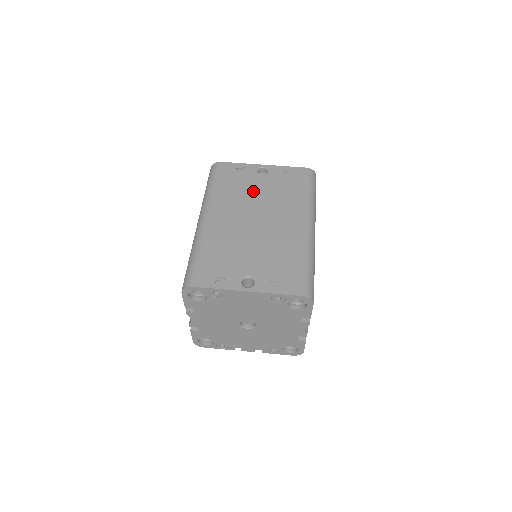
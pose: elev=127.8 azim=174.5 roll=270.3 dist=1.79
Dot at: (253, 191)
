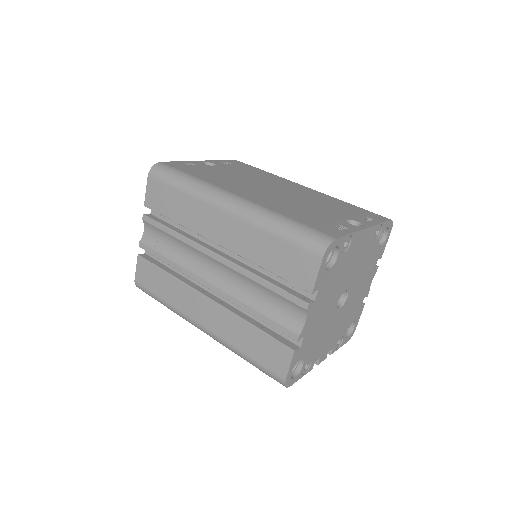
Dot at: (231, 175)
